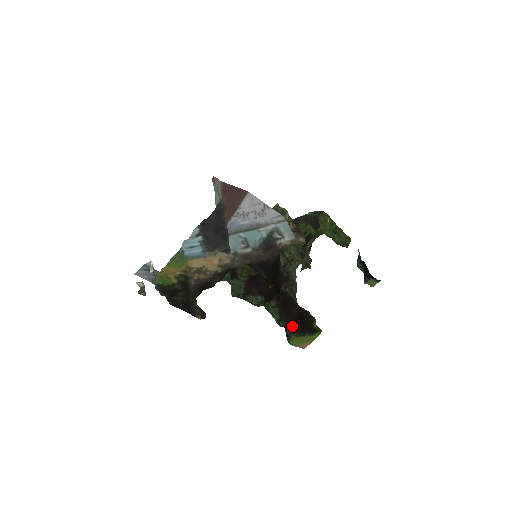
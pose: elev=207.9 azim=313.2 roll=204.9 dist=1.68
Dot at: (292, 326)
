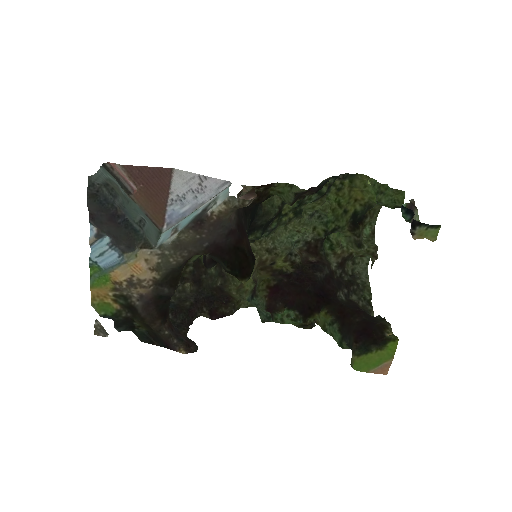
Dot at: (352, 343)
